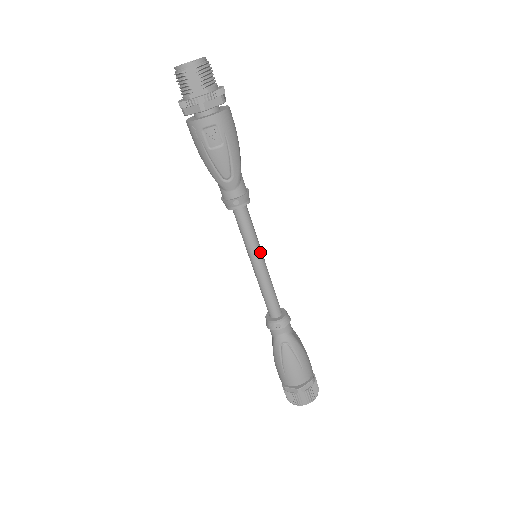
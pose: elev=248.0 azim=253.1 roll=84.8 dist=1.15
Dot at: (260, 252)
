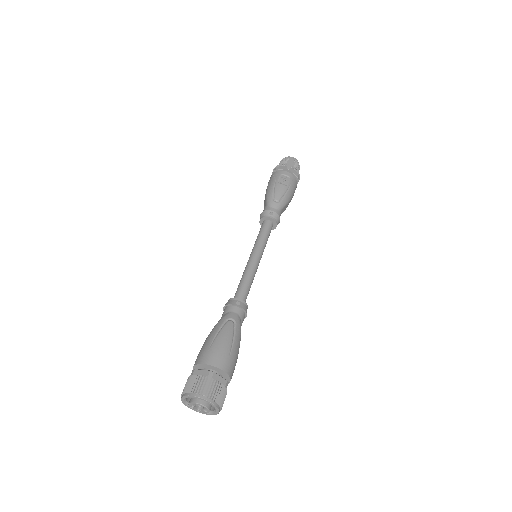
Dot at: (262, 253)
